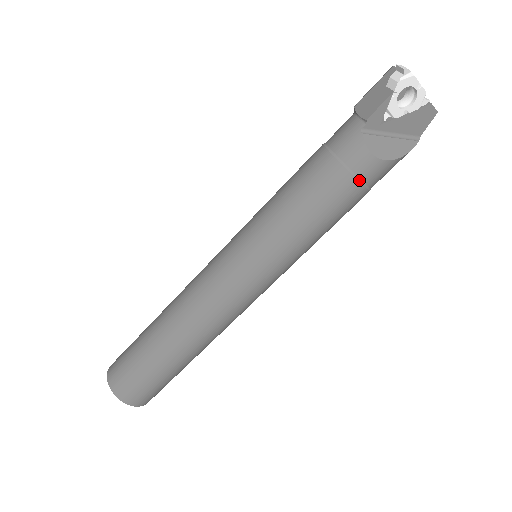
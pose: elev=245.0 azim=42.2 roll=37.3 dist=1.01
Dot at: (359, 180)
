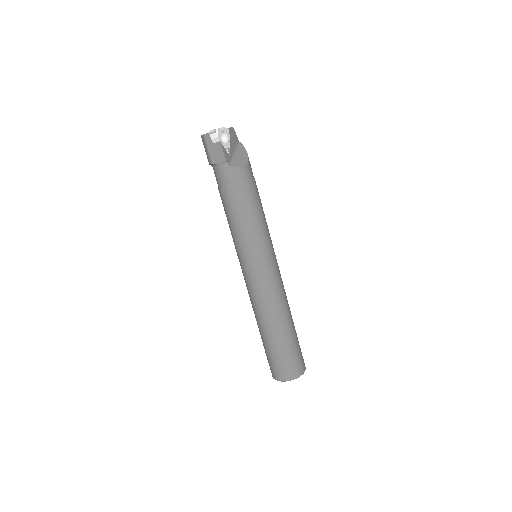
Dot at: (251, 180)
